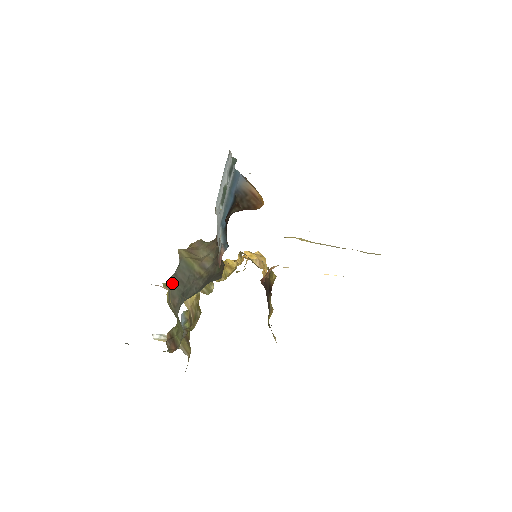
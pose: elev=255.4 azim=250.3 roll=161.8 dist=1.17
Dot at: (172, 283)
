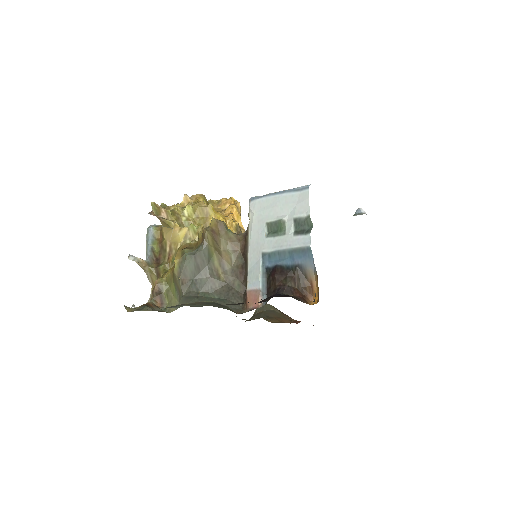
Dot at: (188, 262)
